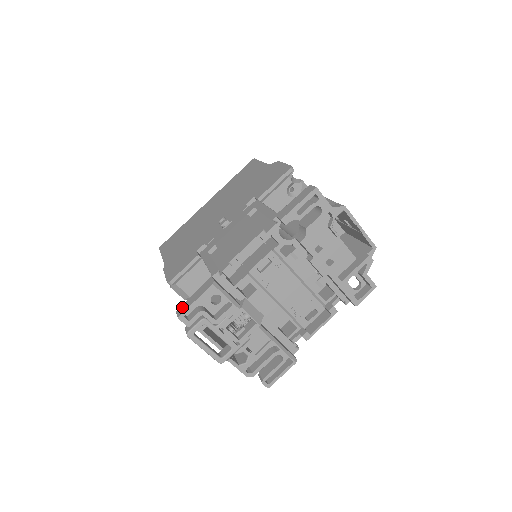
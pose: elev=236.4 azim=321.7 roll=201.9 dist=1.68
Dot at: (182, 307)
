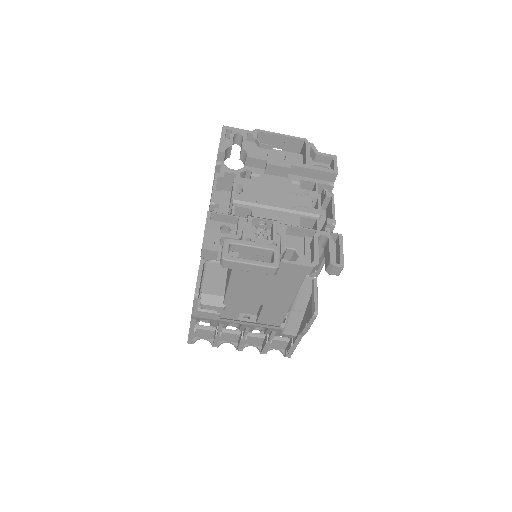
Dot at: occluded
